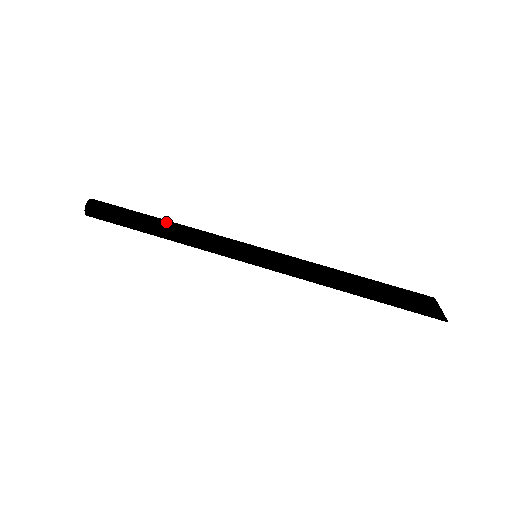
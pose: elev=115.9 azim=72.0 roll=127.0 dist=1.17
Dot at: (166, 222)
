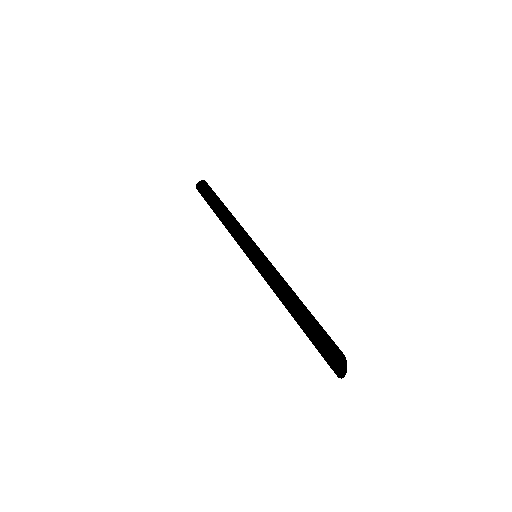
Dot at: (223, 210)
